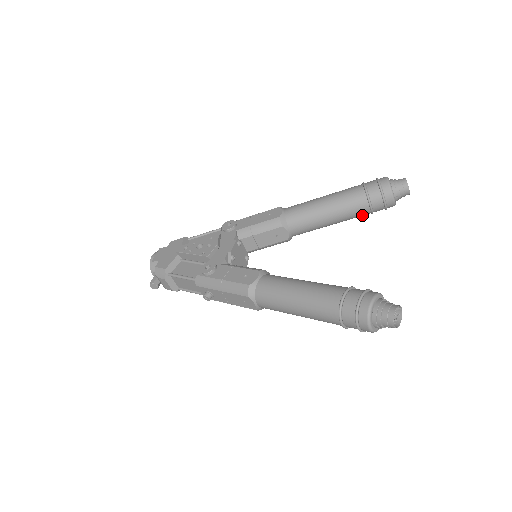
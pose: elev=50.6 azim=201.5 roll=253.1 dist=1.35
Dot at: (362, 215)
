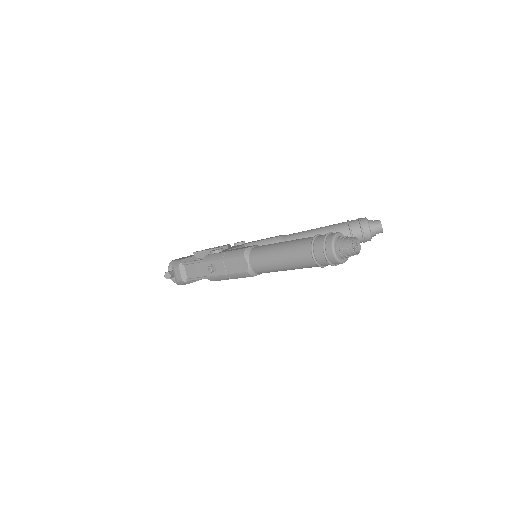
Dot at: occluded
